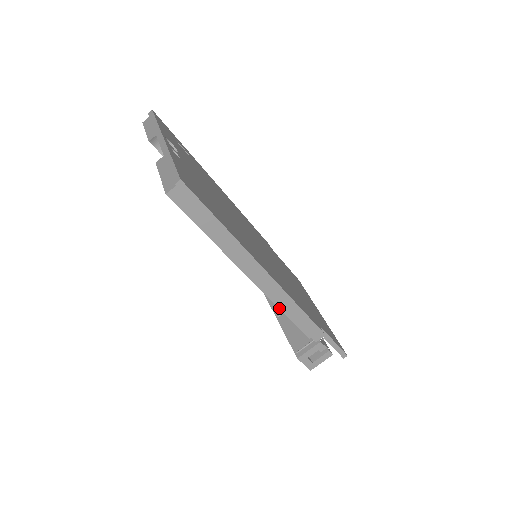
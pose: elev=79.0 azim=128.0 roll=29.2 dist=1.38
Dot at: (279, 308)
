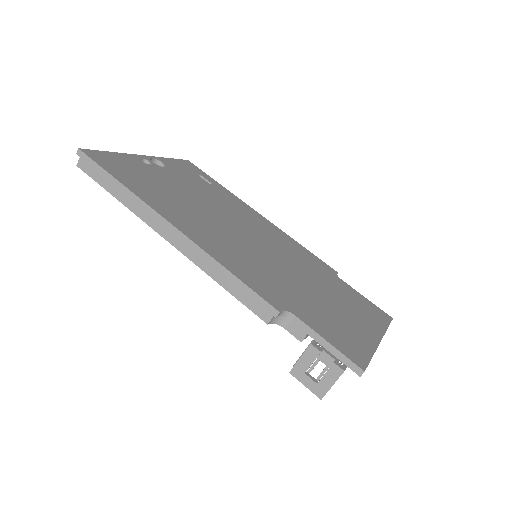
Dot at: (209, 275)
